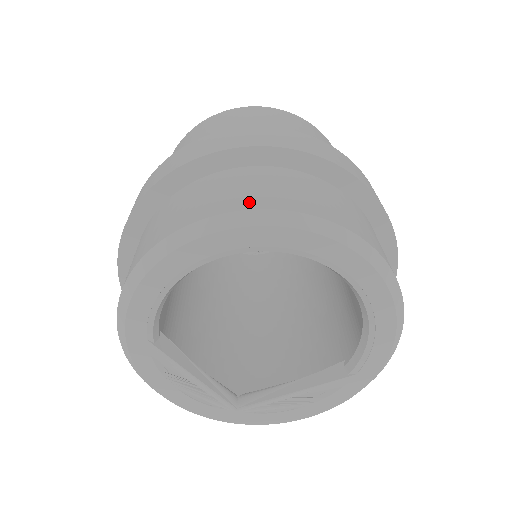
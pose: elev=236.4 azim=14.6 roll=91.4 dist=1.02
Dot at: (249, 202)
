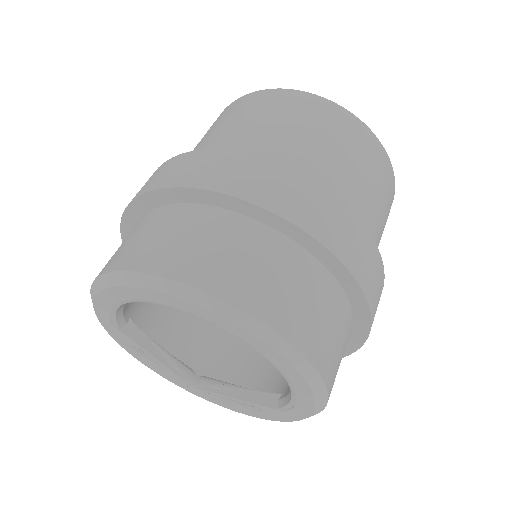
Dot at: (181, 268)
